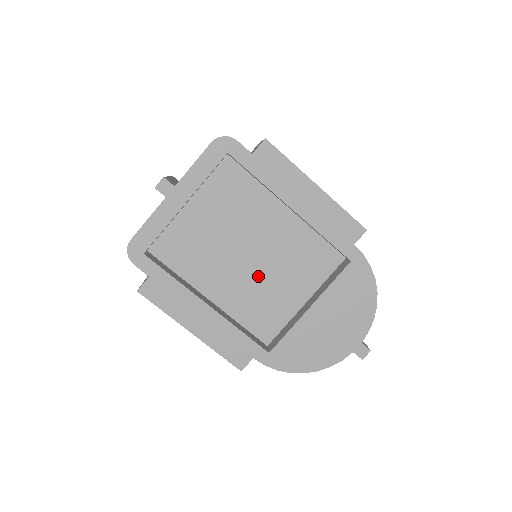
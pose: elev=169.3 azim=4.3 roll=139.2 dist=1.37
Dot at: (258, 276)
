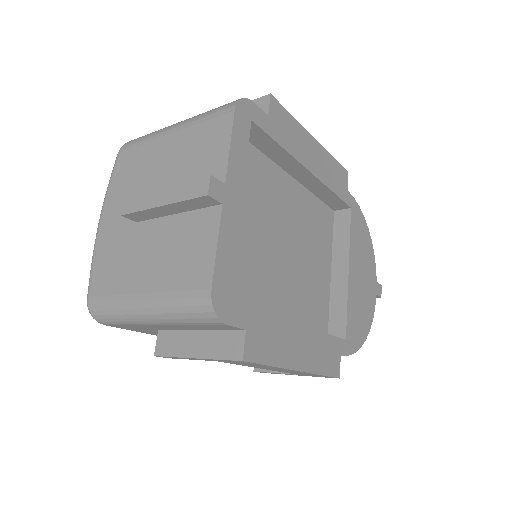
Dot at: (299, 267)
